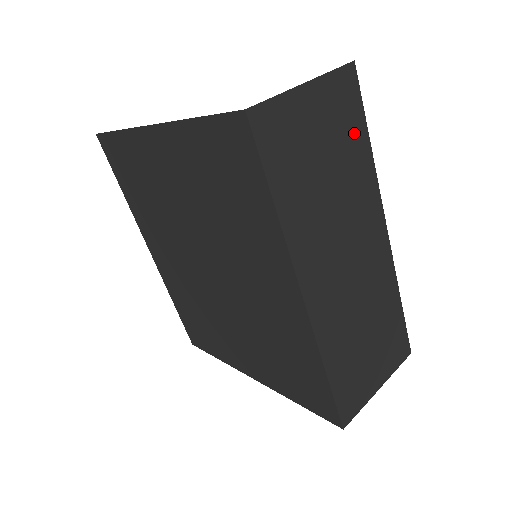
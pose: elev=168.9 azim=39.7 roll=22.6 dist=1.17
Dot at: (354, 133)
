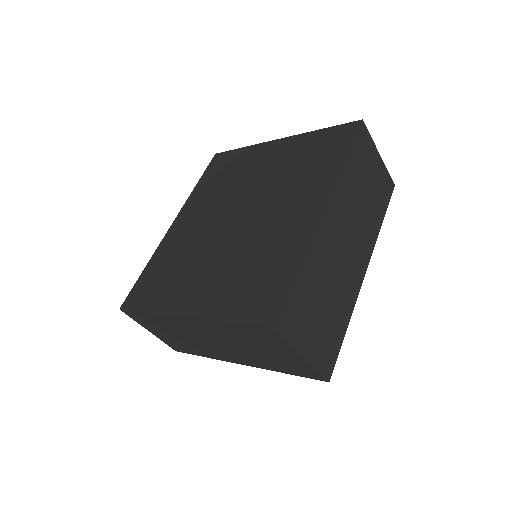
Dot at: (381, 204)
